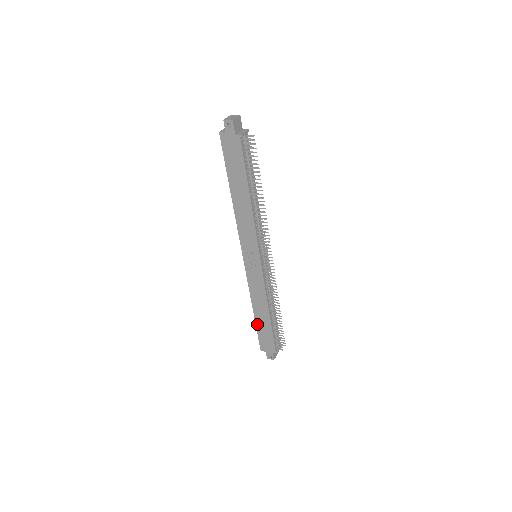
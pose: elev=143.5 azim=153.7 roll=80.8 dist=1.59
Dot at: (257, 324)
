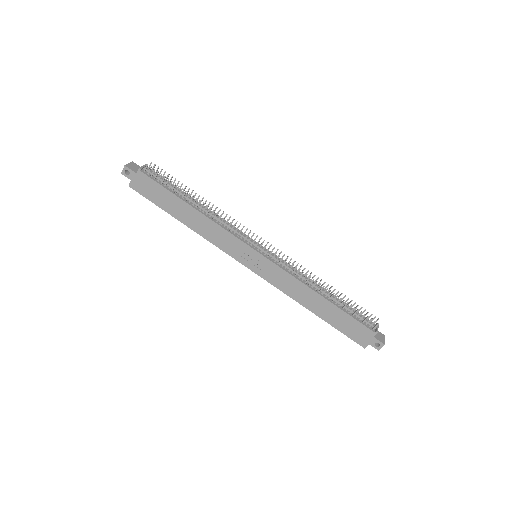
Dot at: (328, 322)
